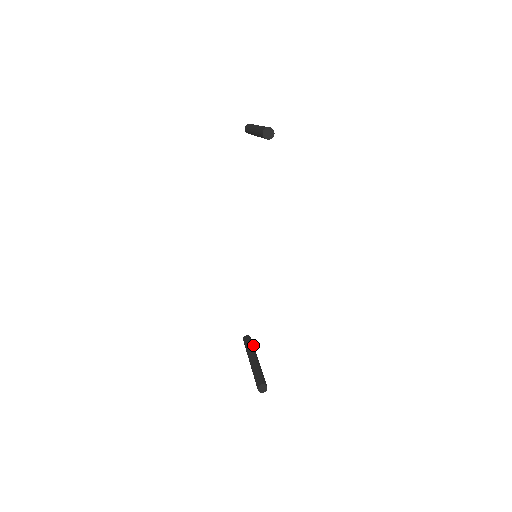
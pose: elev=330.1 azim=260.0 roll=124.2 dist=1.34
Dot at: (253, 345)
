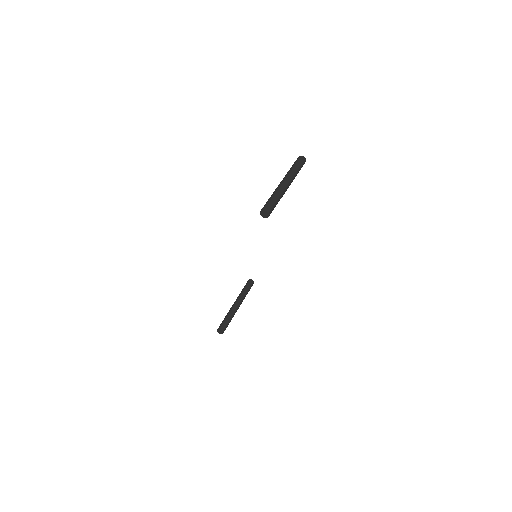
Dot at: (248, 291)
